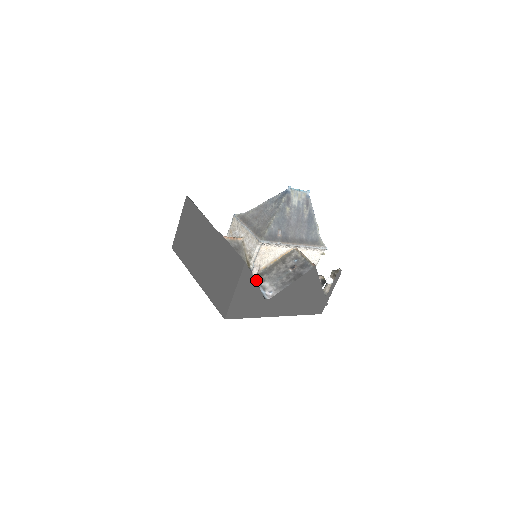
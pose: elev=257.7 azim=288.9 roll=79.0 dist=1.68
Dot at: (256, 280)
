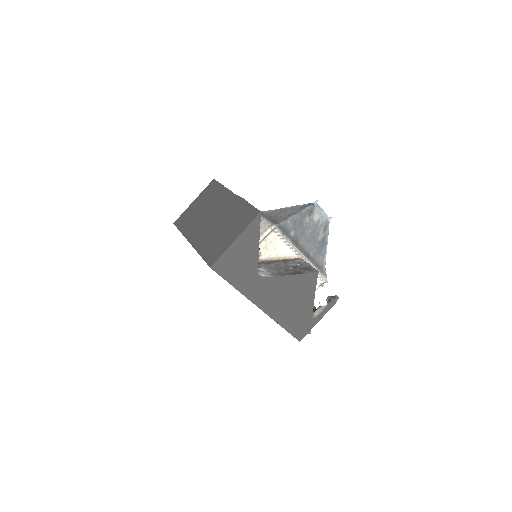
Dot at: occluded
